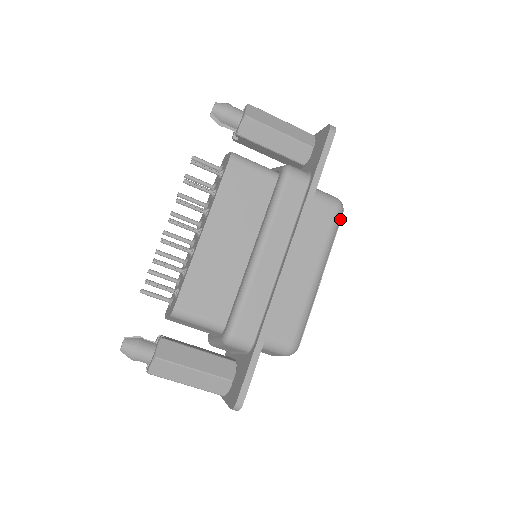
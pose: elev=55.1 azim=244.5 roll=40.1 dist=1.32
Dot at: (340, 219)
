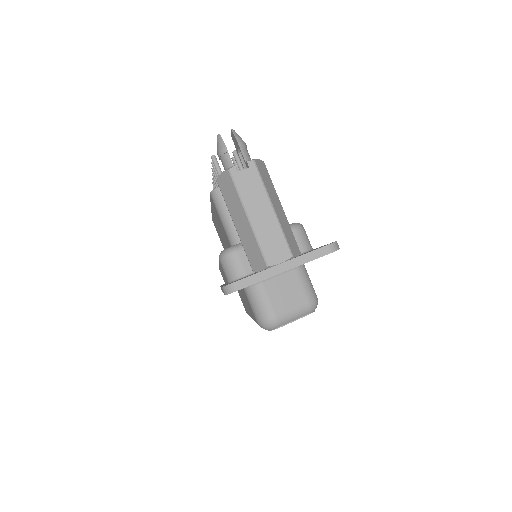
Dot at: occluded
